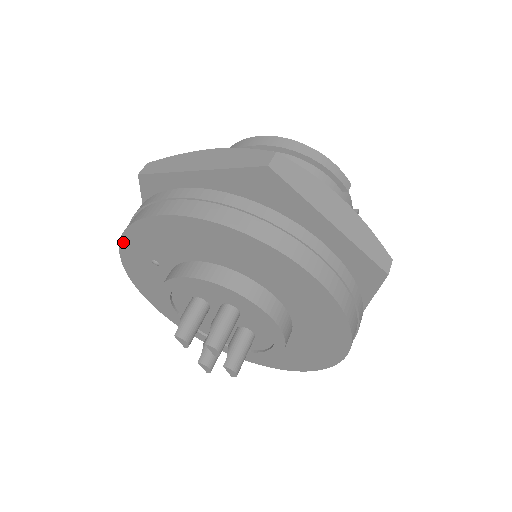
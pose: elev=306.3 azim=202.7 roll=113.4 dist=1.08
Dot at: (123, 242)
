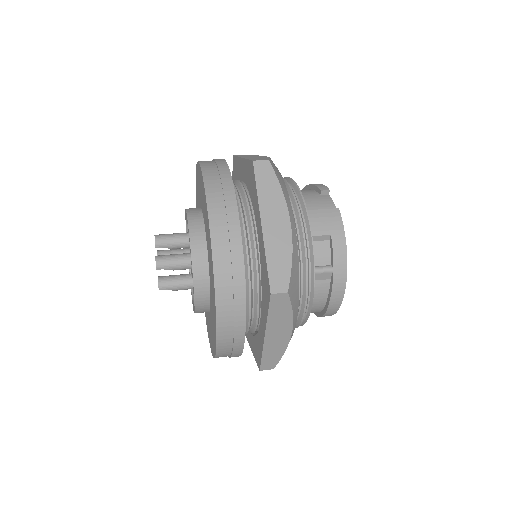
Dot at: occluded
